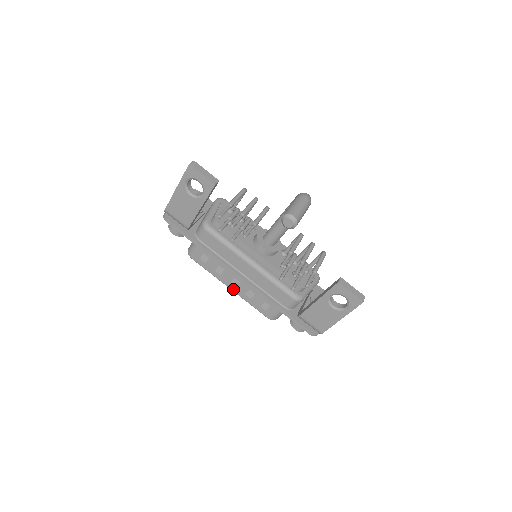
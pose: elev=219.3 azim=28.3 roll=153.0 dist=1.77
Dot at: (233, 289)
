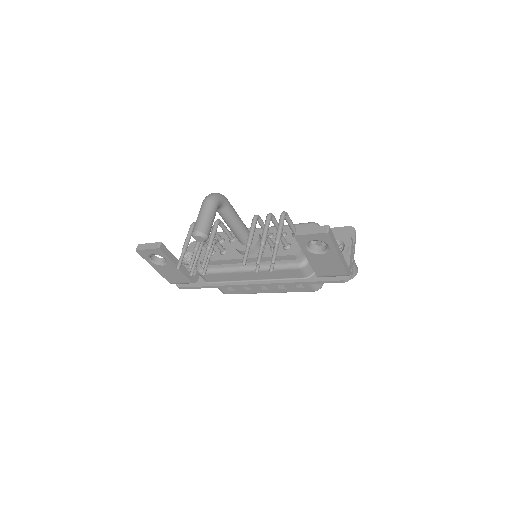
Dot at: (269, 292)
